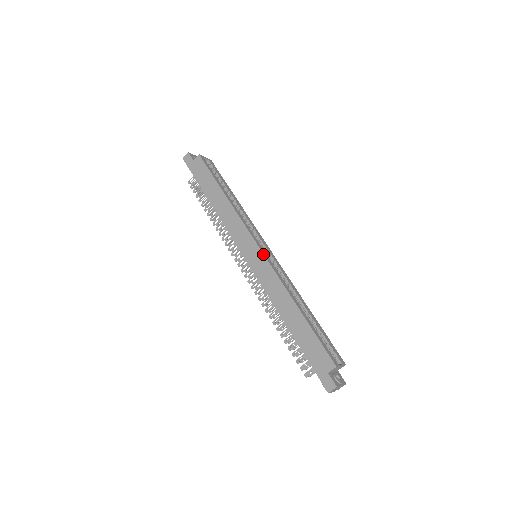
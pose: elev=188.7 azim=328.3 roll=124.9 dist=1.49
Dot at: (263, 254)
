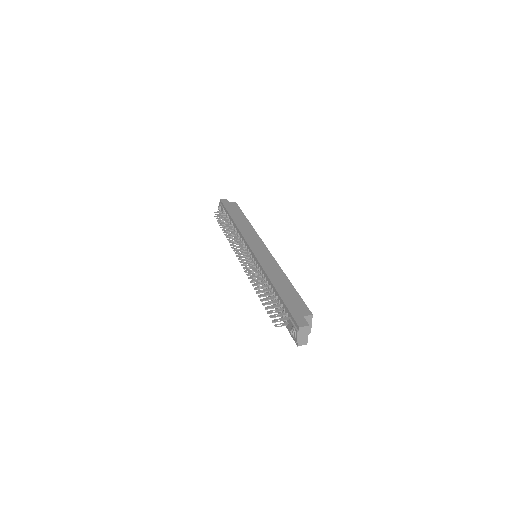
Dot at: (268, 250)
